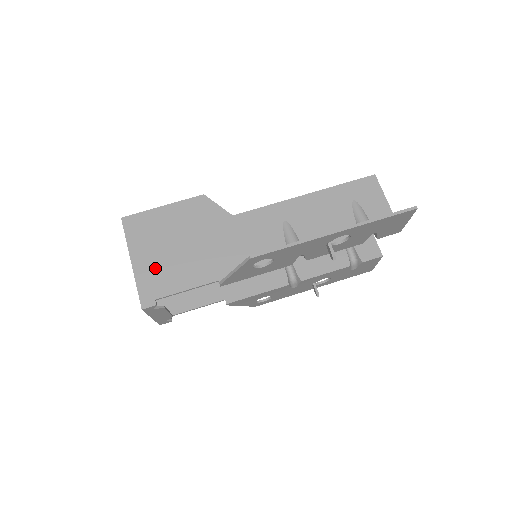
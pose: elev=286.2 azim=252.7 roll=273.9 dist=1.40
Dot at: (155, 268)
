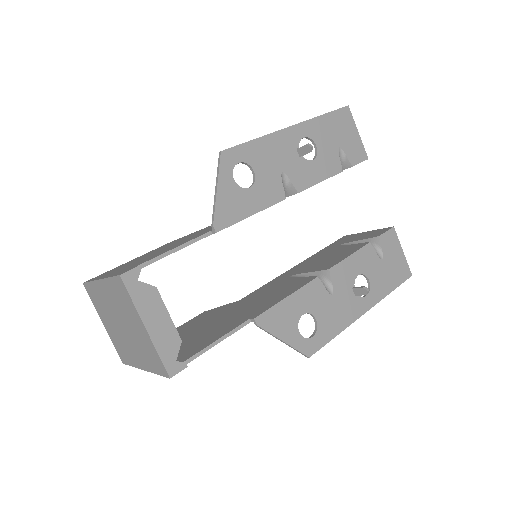
Dot at: occluded
